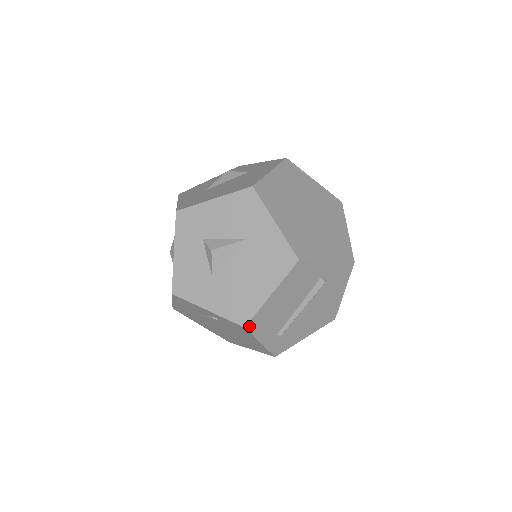
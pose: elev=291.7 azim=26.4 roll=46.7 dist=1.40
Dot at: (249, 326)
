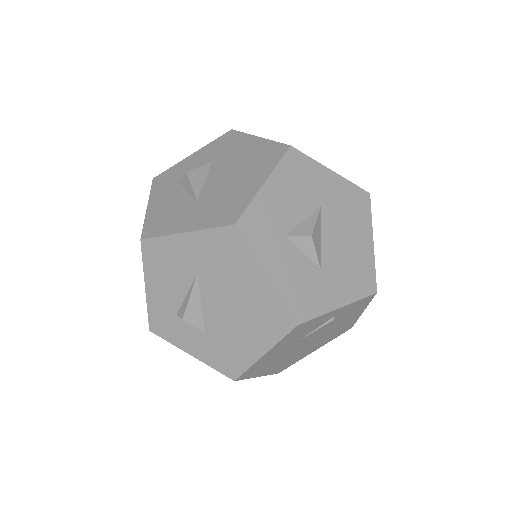
Dot at: (375, 290)
